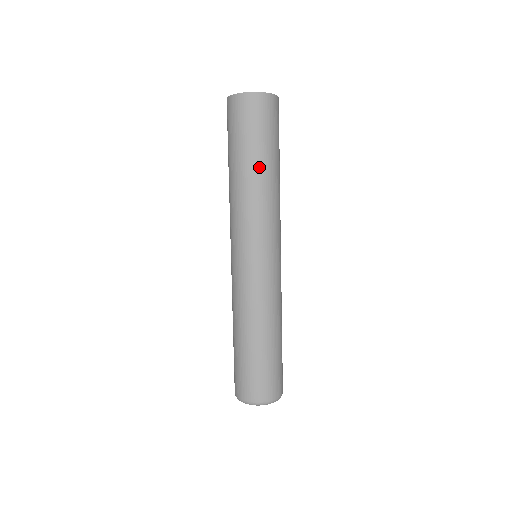
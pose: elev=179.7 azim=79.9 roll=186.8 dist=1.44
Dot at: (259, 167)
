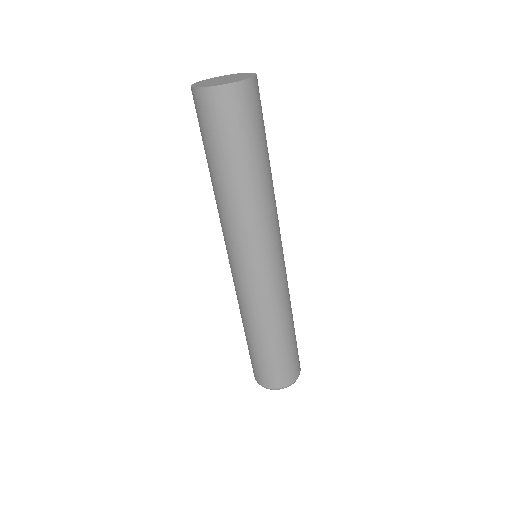
Dot at: (266, 167)
